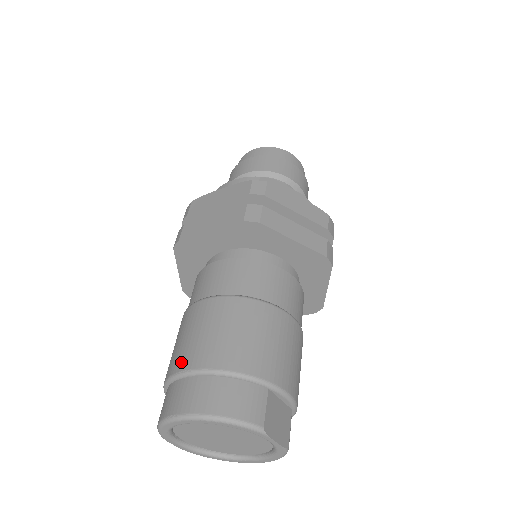
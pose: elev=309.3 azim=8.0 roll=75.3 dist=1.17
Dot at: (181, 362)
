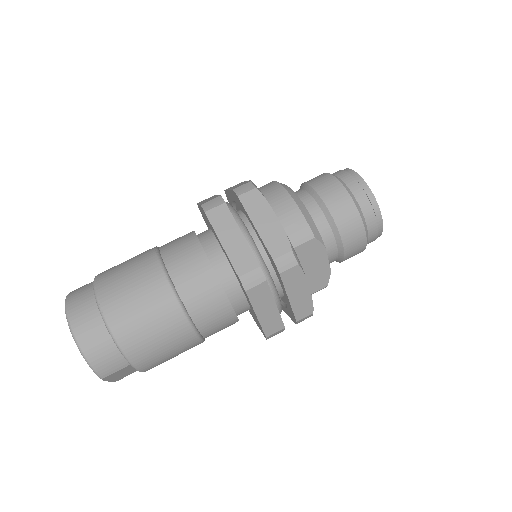
Dot at: (107, 296)
